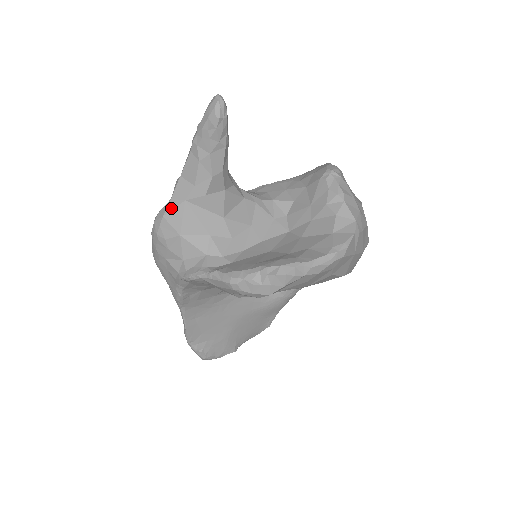
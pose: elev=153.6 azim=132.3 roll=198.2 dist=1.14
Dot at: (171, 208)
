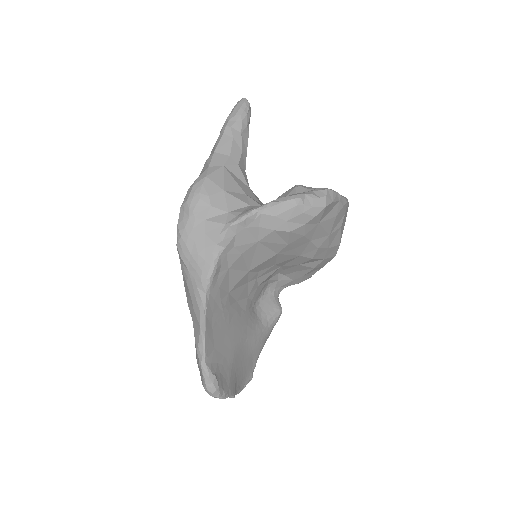
Dot at: (212, 171)
